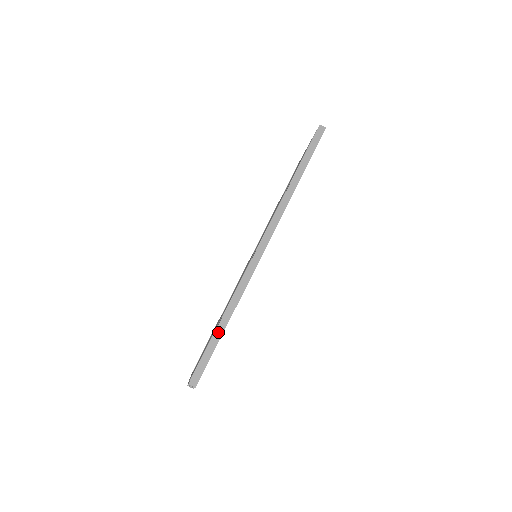
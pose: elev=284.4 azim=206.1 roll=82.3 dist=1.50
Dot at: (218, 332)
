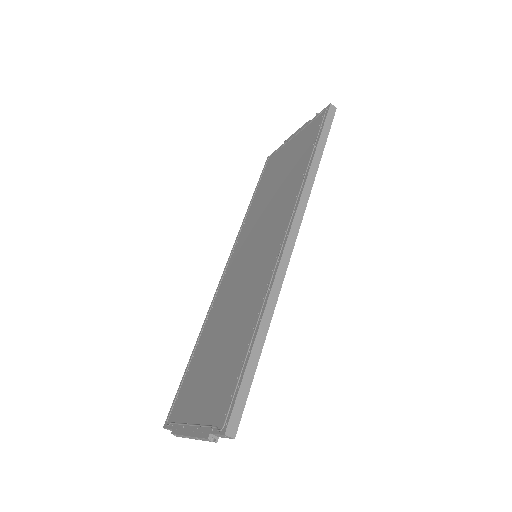
Dot at: (255, 353)
